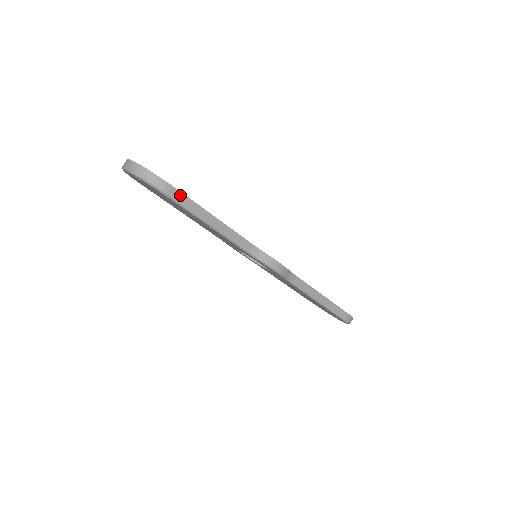
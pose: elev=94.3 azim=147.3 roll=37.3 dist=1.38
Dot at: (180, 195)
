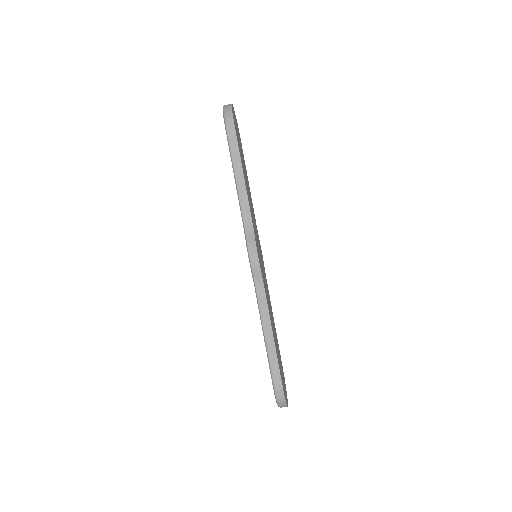
Dot at: (234, 136)
